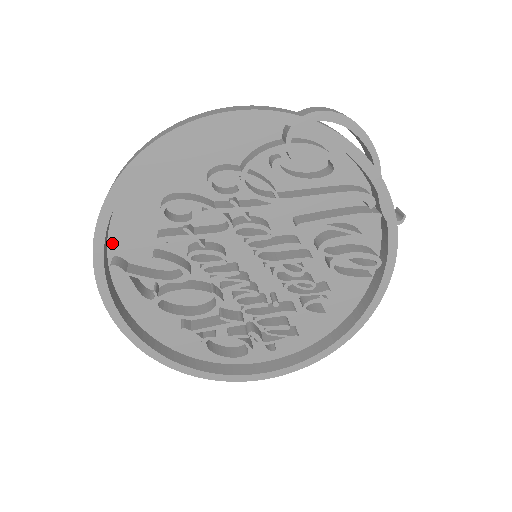
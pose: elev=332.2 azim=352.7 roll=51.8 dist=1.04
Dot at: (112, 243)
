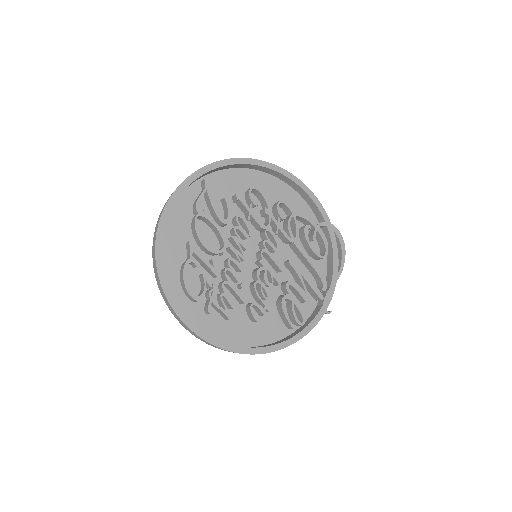
Dot at: (210, 176)
